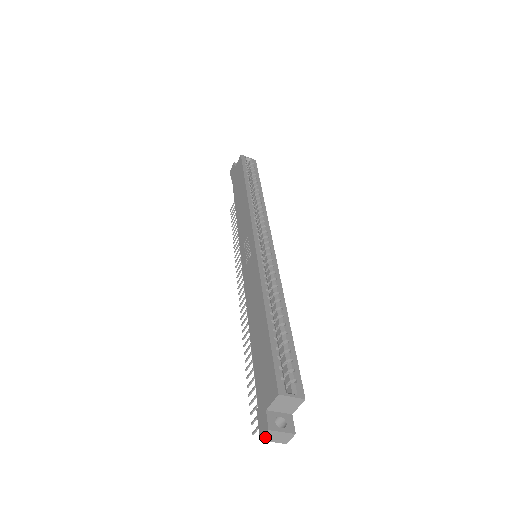
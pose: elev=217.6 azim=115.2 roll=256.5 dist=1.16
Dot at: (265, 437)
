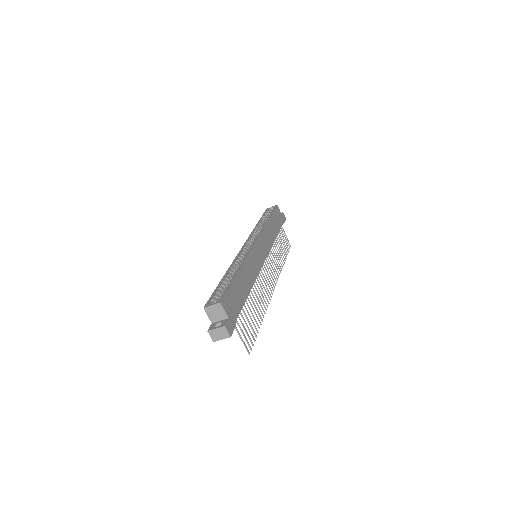
Dot at: (213, 338)
